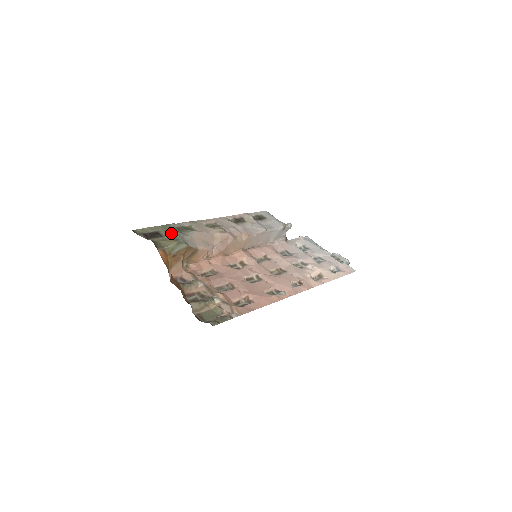
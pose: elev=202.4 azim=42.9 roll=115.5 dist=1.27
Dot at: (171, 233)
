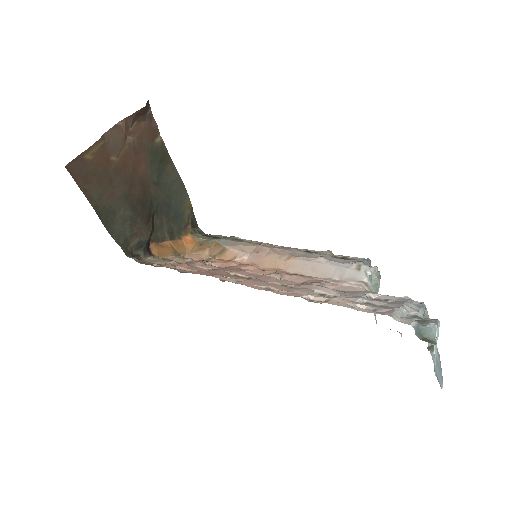
Dot at: occluded
